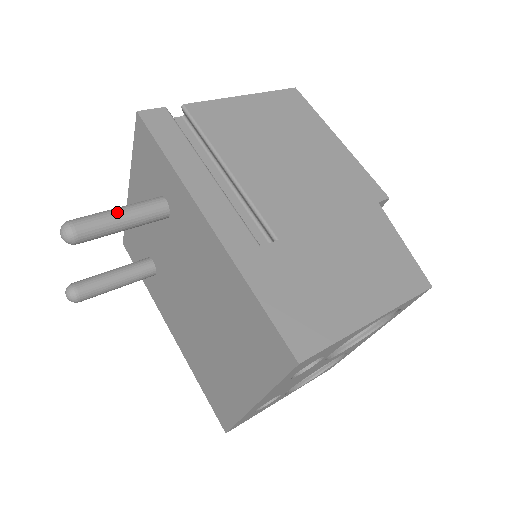
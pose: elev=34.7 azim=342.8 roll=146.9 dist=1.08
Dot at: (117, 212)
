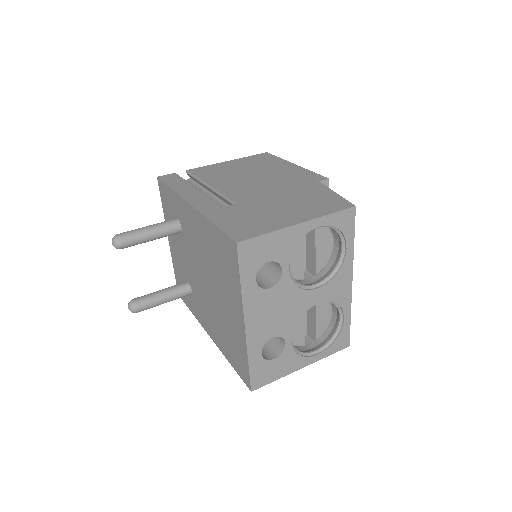
Dot at: (145, 227)
